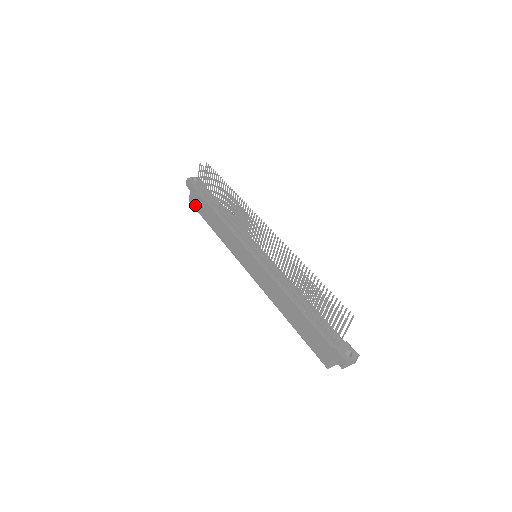
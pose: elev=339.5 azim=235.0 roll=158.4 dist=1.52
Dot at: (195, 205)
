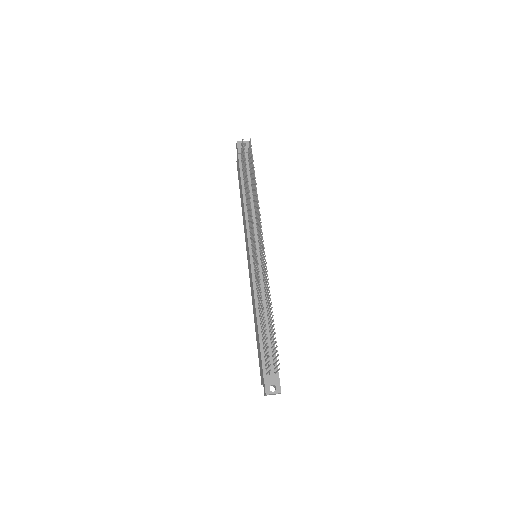
Dot at: (238, 171)
